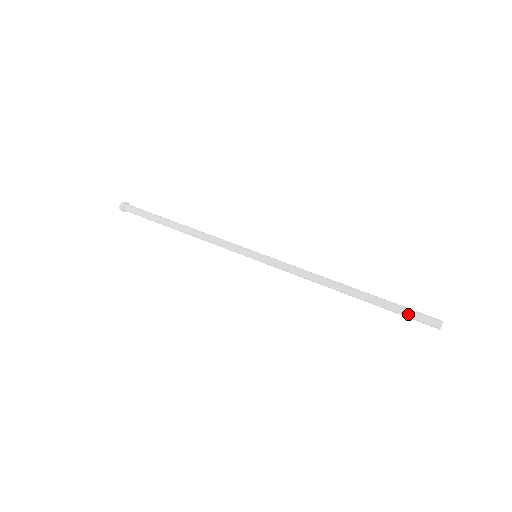
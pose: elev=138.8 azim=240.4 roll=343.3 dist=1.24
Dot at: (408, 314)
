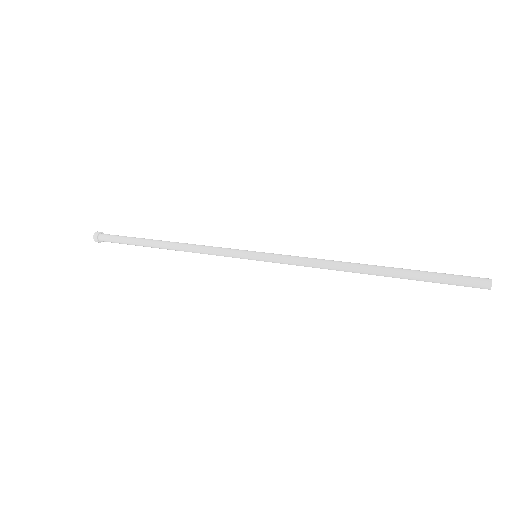
Dot at: (448, 281)
